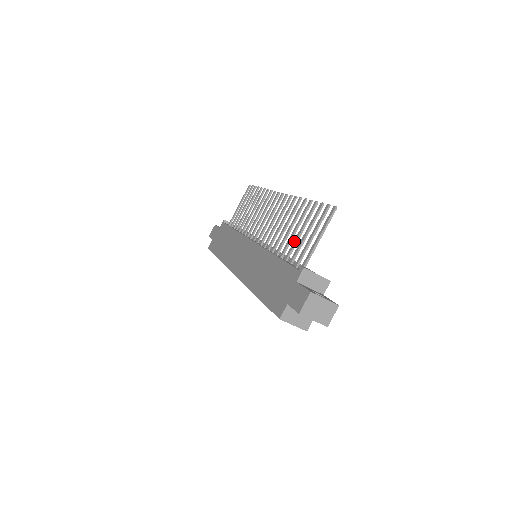
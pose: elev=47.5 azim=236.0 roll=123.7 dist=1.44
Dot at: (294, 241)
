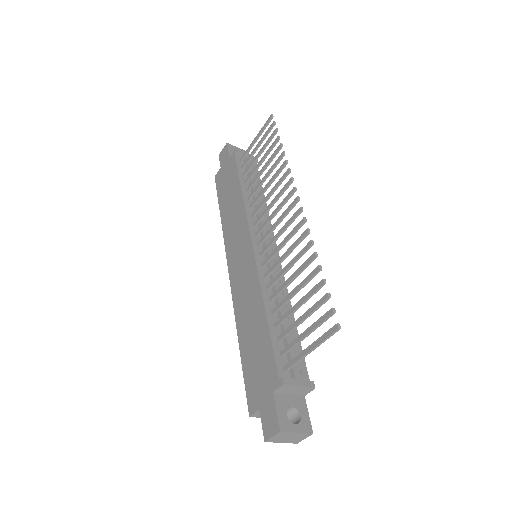
Dot at: (288, 312)
